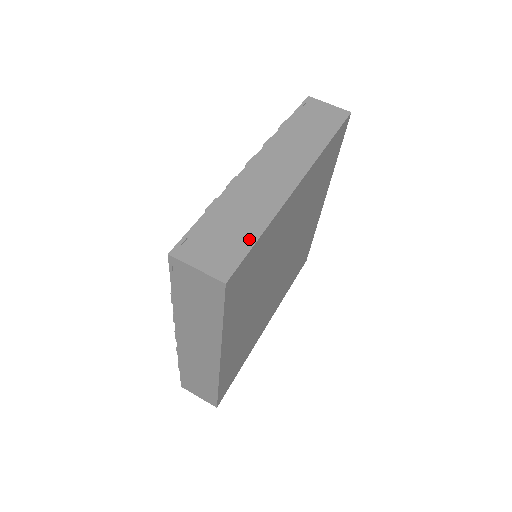
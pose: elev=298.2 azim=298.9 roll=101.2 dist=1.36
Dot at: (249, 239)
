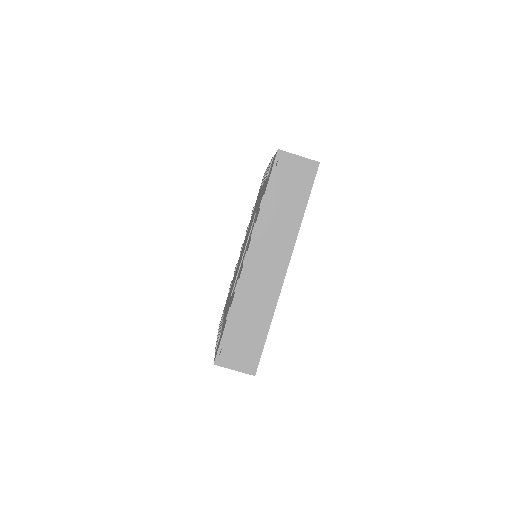
Dot at: (261, 337)
